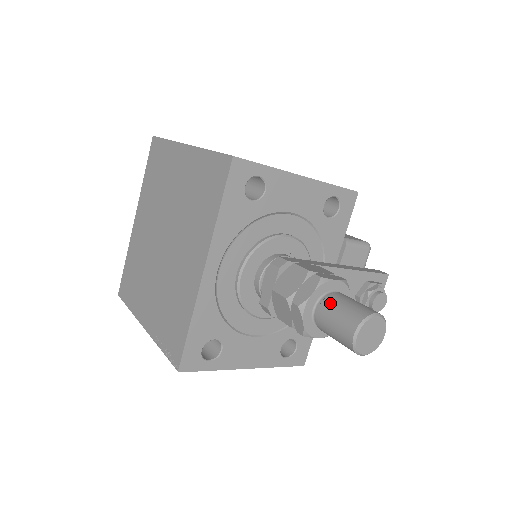
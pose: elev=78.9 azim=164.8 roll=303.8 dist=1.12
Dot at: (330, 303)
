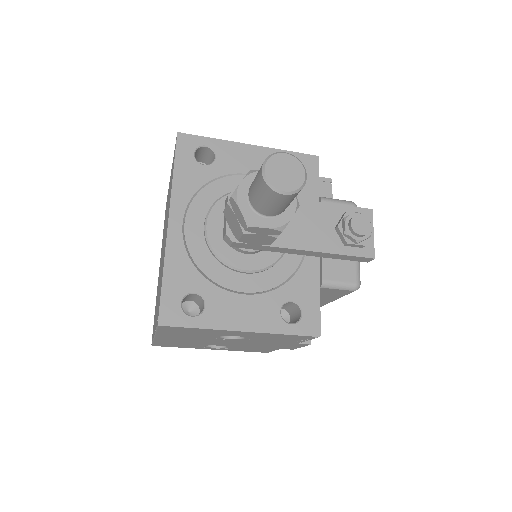
Dot at: occluded
